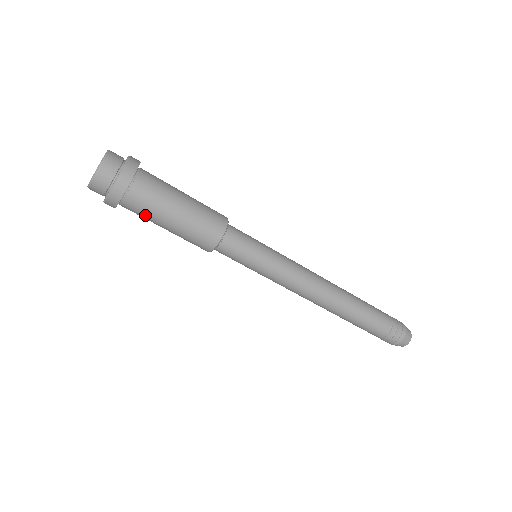
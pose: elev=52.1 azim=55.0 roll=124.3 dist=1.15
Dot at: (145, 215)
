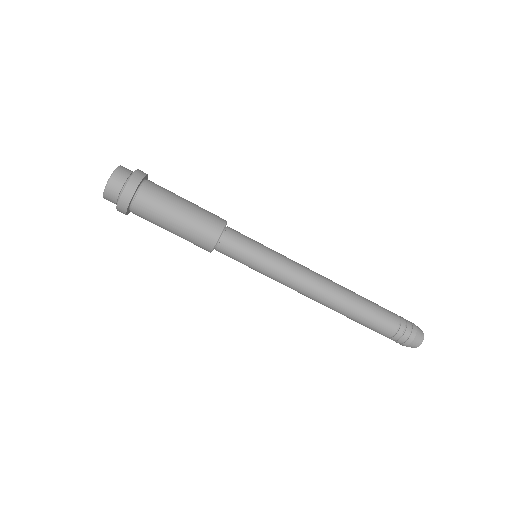
Dot at: (158, 204)
